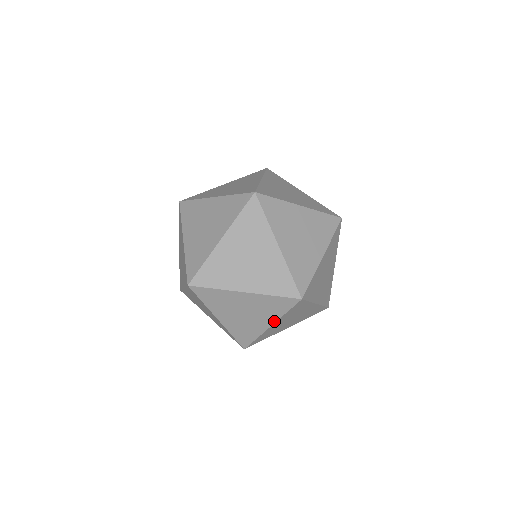
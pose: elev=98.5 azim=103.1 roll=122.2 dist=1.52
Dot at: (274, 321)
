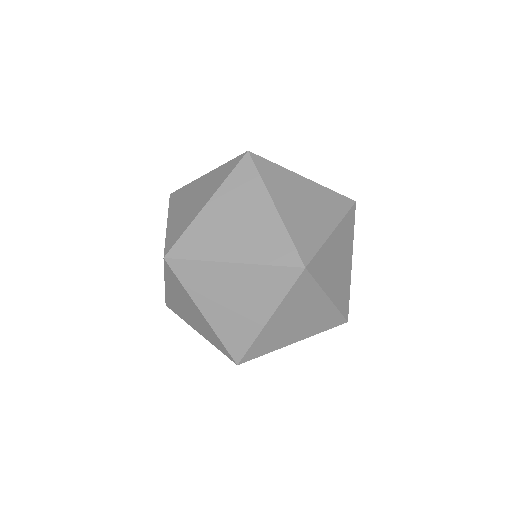
Dot at: (204, 336)
